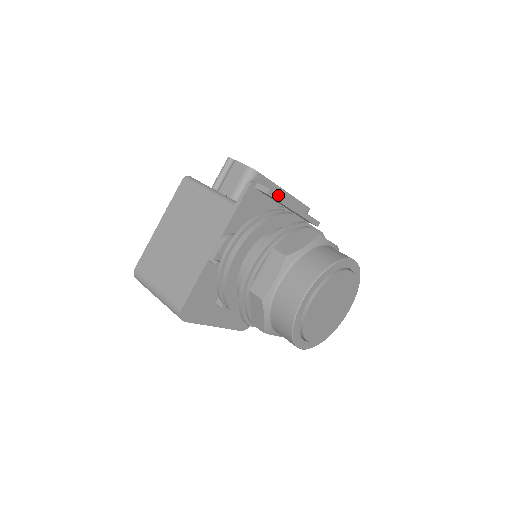
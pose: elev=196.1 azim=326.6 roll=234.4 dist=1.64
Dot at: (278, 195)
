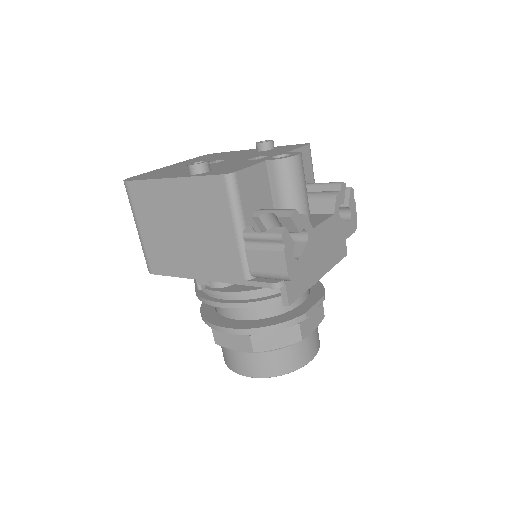
Dot at: occluded
